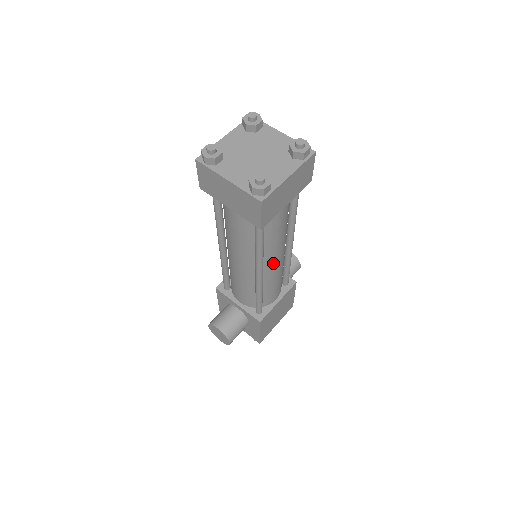
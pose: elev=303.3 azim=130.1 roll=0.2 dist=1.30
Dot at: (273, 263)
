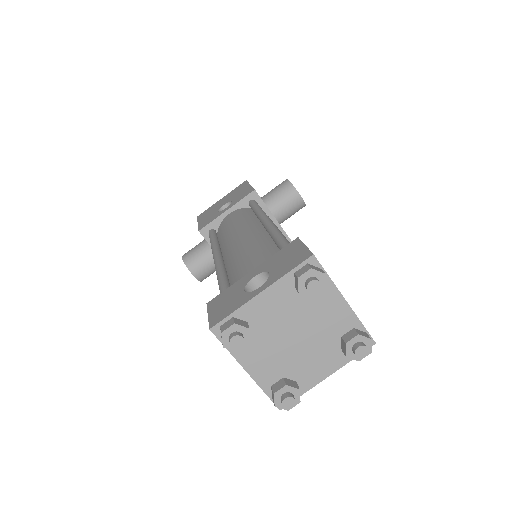
Dot at: occluded
